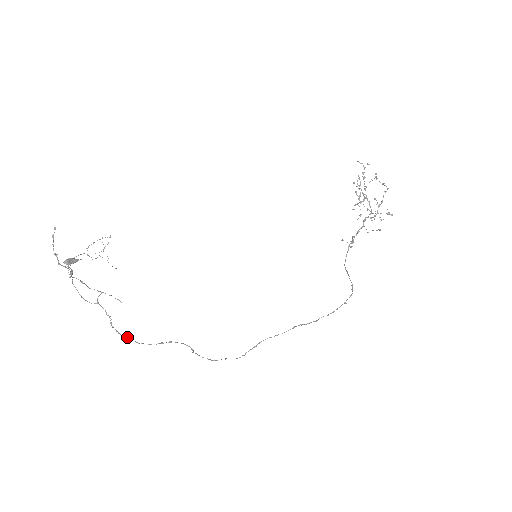
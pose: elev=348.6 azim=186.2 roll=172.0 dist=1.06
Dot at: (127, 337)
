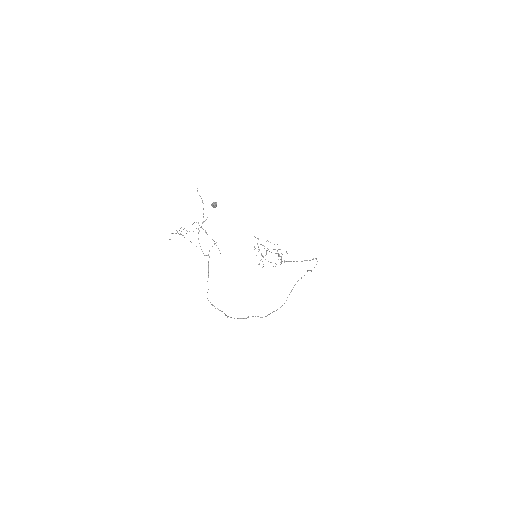
Dot at: occluded
